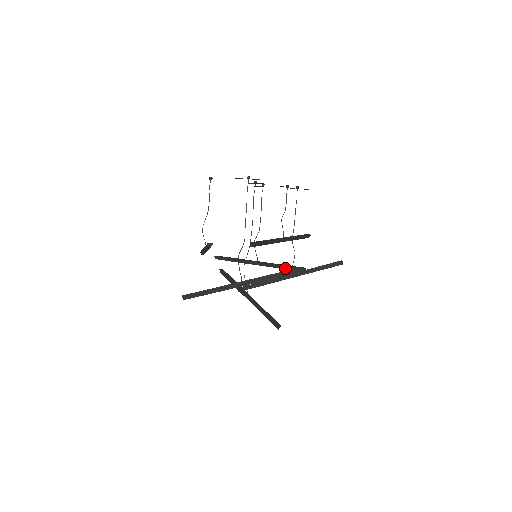
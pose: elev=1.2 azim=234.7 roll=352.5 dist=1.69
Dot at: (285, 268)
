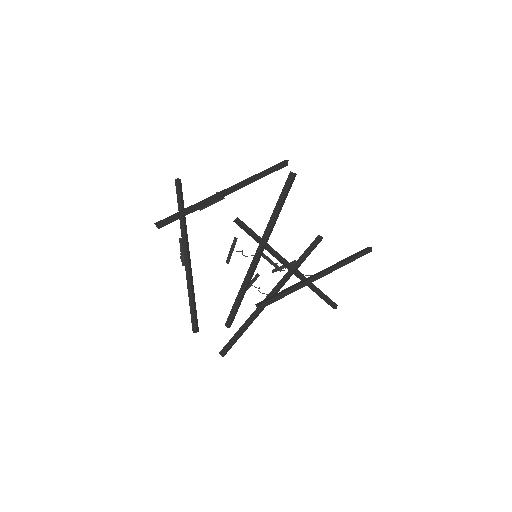
Dot at: (302, 259)
